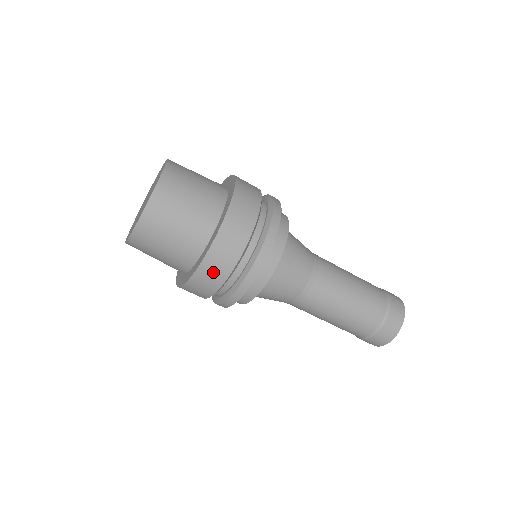
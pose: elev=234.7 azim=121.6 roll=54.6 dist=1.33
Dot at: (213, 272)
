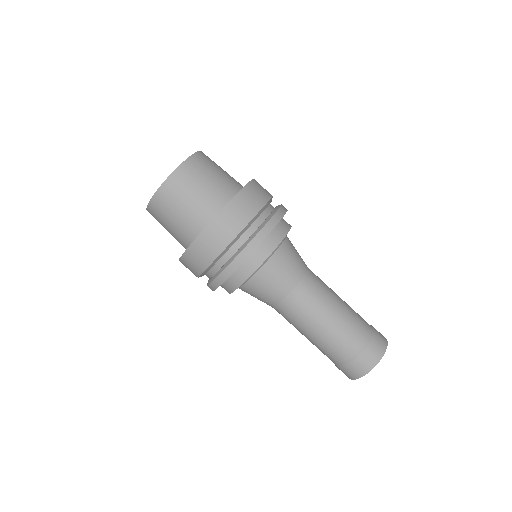
Dot at: (200, 255)
